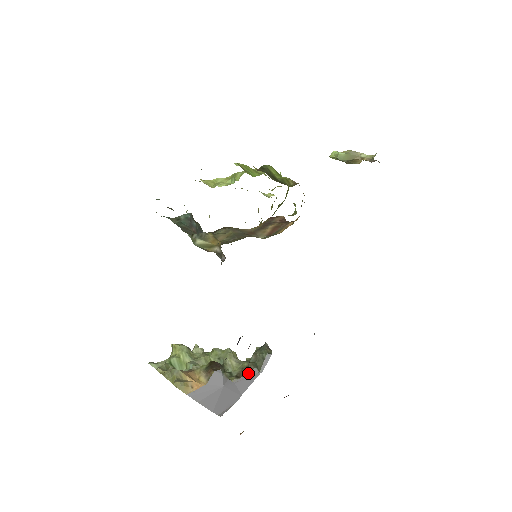
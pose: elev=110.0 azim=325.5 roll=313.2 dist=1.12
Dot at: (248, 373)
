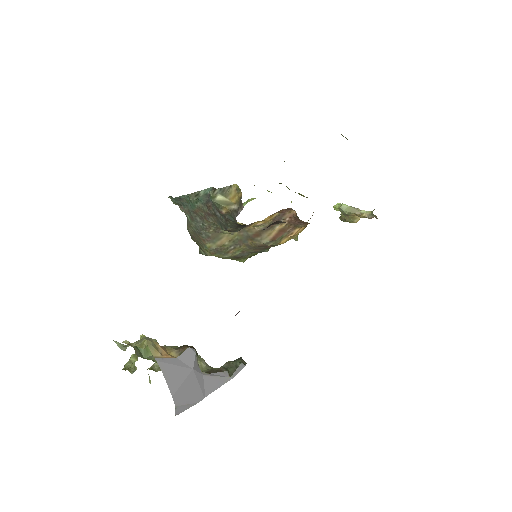
Dot at: (219, 373)
